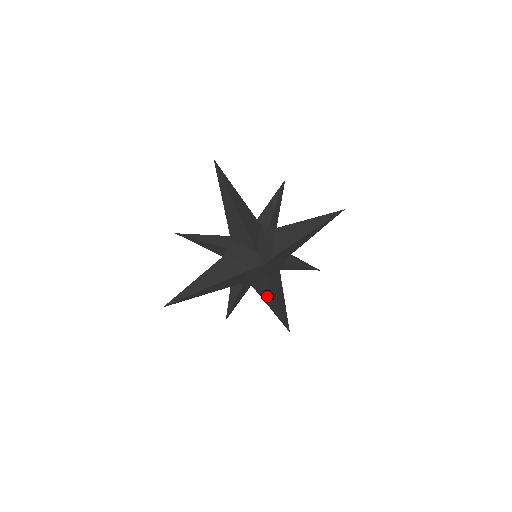
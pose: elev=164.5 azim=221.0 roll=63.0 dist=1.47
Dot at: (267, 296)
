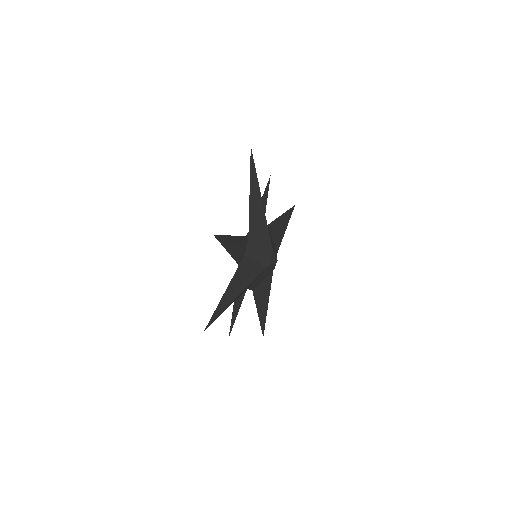
Dot at: (261, 299)
